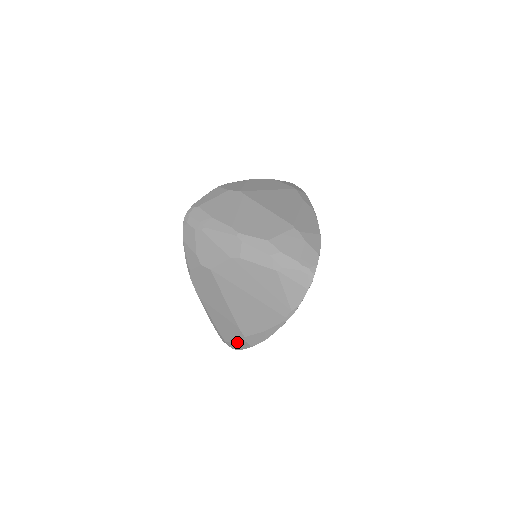
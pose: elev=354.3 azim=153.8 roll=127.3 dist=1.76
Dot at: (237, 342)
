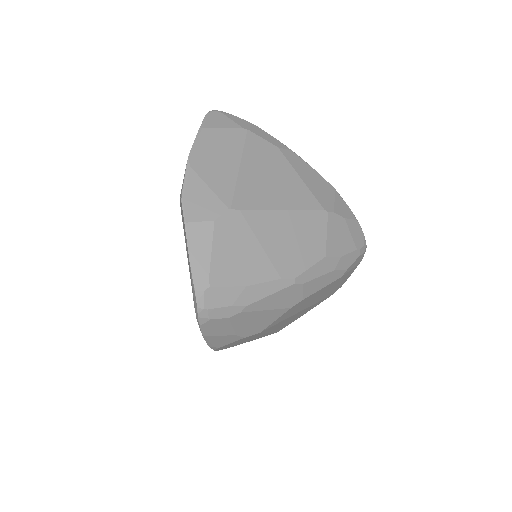
Dot at: occluded
